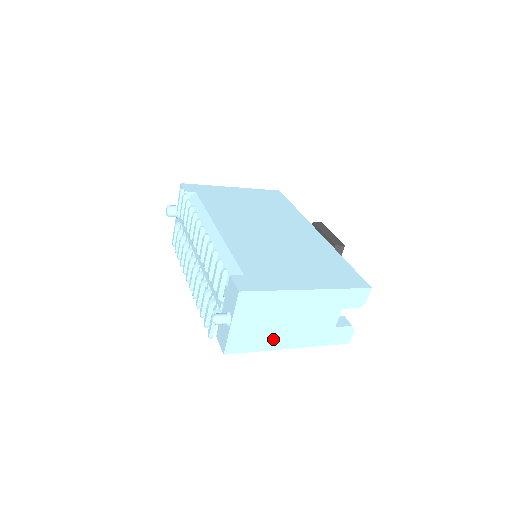
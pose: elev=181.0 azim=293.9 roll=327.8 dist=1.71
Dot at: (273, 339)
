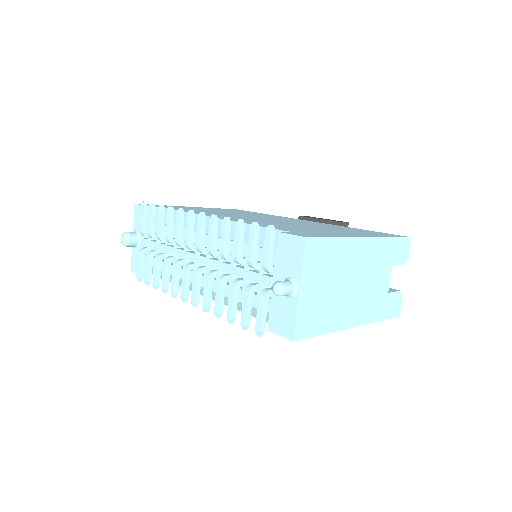
Dot at: (338, 313)
